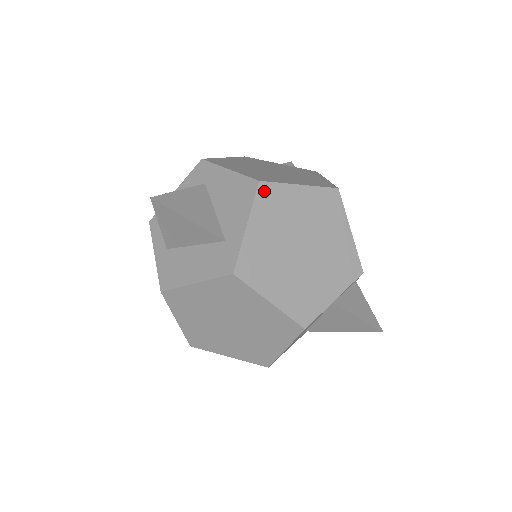
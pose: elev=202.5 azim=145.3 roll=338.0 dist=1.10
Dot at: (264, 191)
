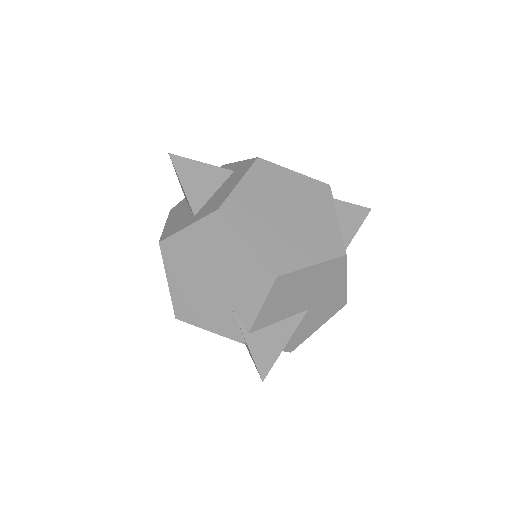
Dot at: occluded
